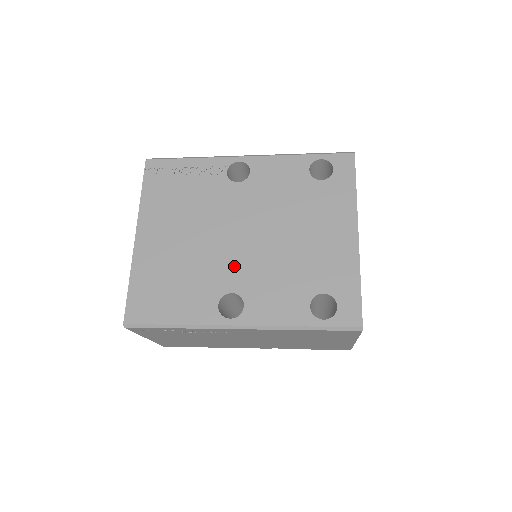
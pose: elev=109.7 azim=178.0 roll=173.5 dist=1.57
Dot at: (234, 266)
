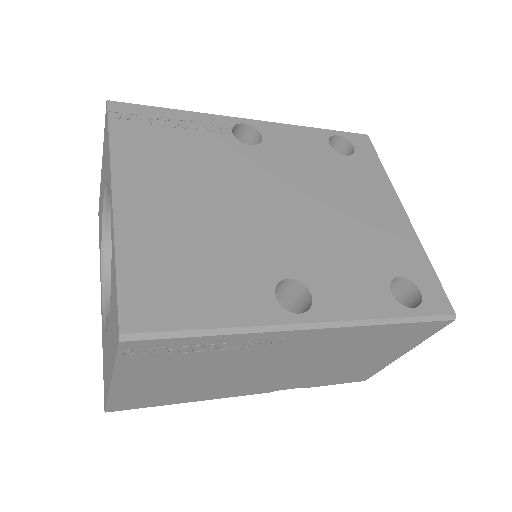
Dot at: (280, 243)
